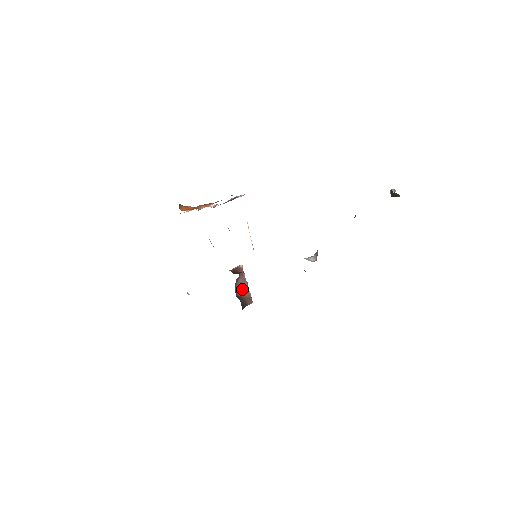
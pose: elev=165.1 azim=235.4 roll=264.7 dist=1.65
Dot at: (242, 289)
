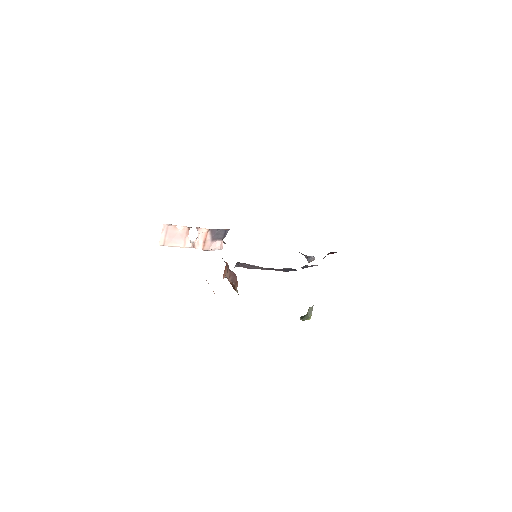
Dot at: occluded
